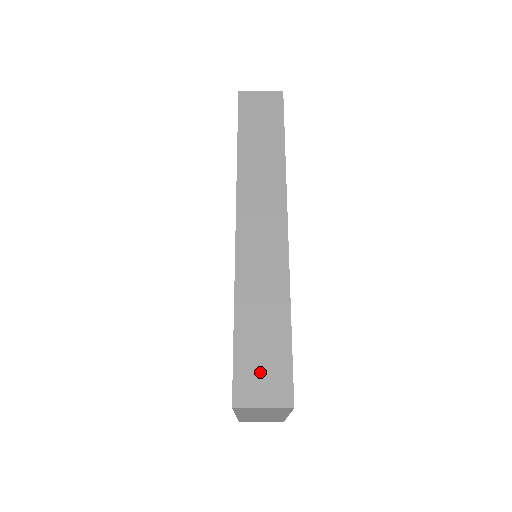
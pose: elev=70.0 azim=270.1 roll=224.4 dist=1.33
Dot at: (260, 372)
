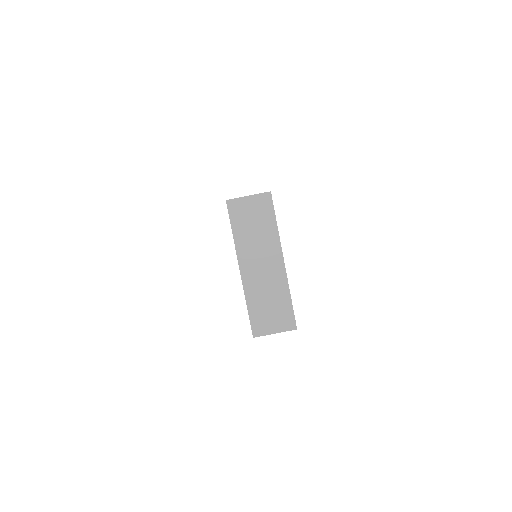
Dot at: occluded
